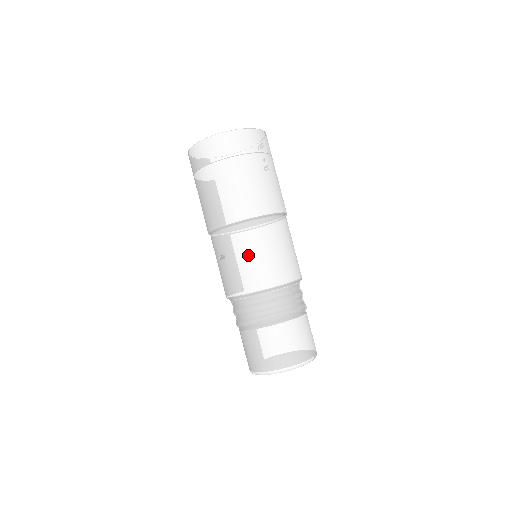
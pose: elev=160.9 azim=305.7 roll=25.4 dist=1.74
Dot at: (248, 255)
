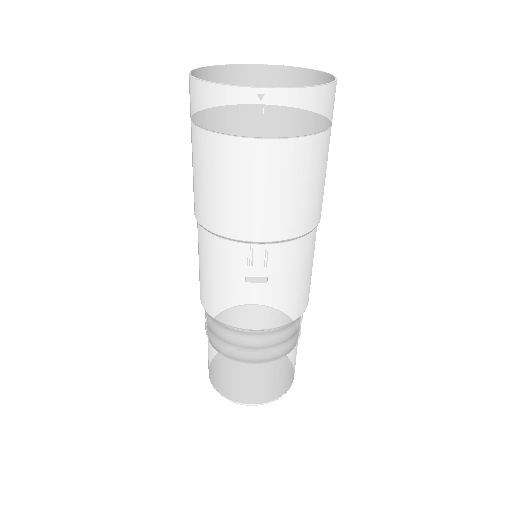
Dot at: (301, 277)
